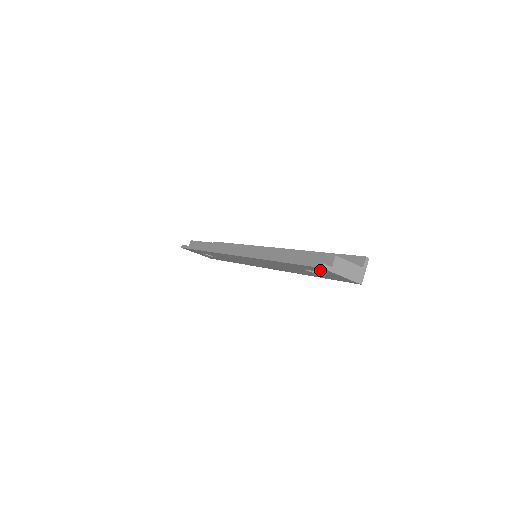
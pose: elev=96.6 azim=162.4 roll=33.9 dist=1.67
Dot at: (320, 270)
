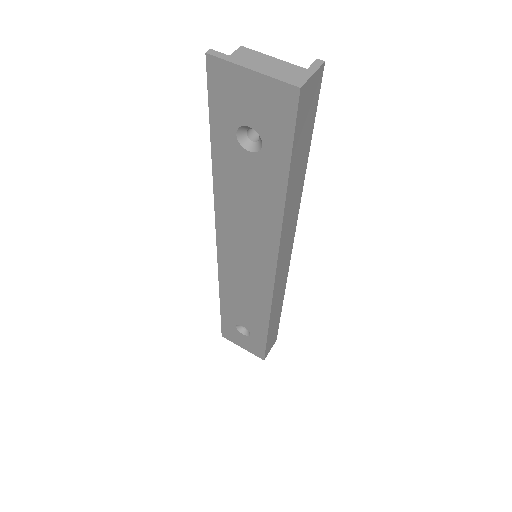
Dot at: (227, 89)
